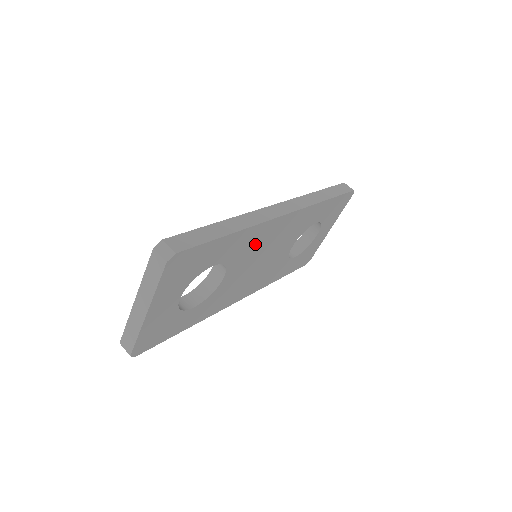
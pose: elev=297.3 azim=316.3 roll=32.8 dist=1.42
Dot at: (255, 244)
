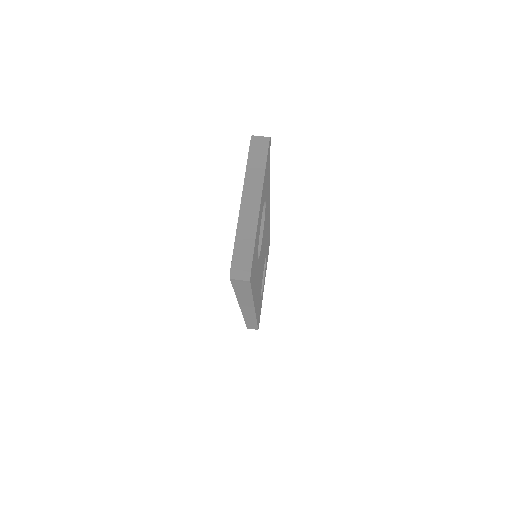
Dot at: (266, 218)
